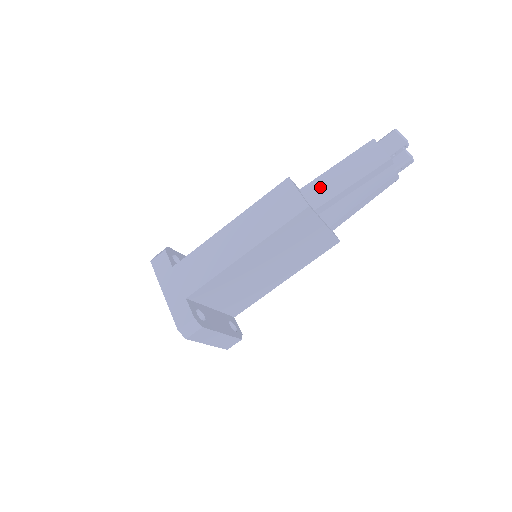
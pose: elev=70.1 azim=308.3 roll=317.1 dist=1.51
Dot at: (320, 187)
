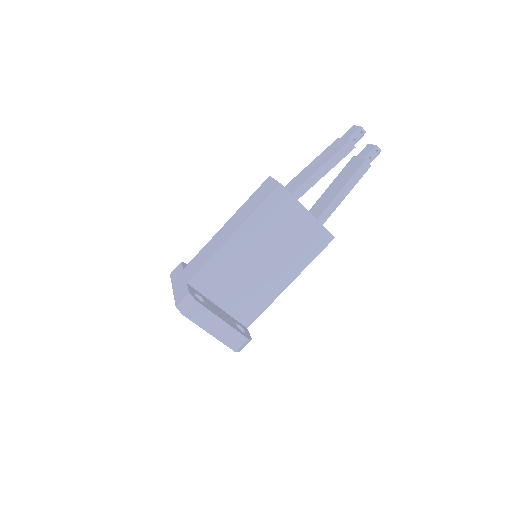
Dot at: (297, 180)
